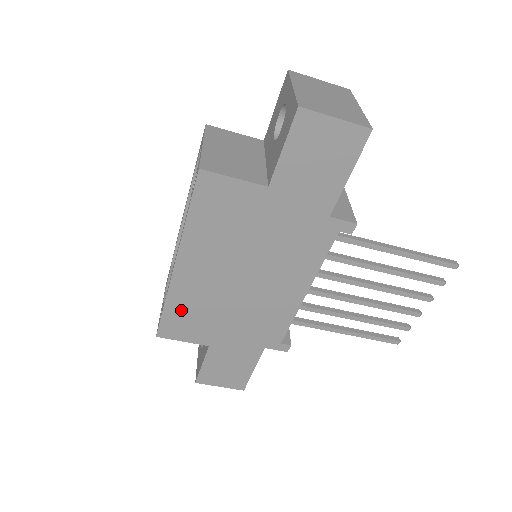
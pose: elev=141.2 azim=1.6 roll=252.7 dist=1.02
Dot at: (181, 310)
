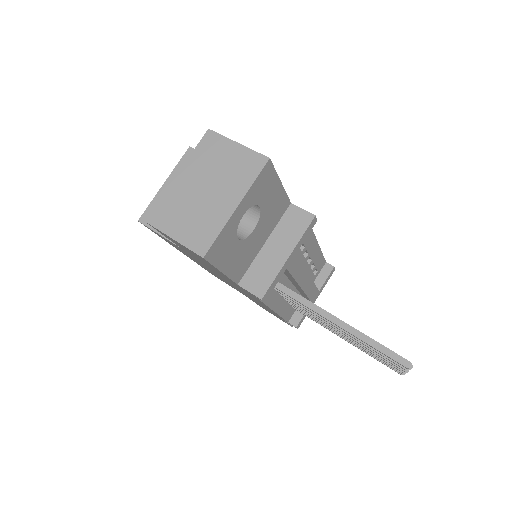
Dot at: occluded
